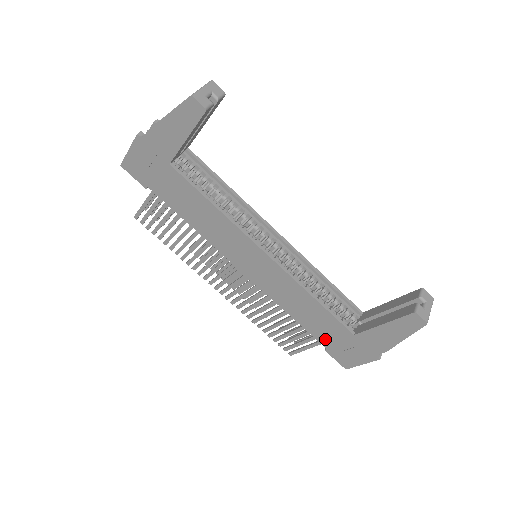
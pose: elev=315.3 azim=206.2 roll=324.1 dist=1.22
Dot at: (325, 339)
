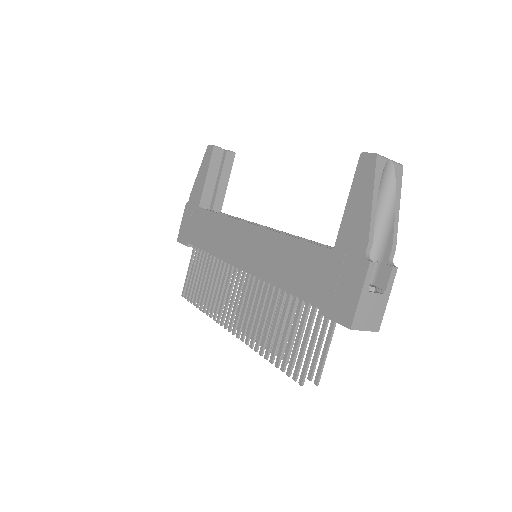
Dot at: (314, 291)
